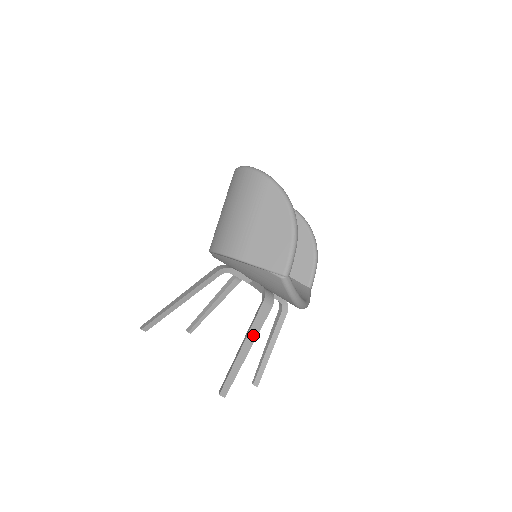
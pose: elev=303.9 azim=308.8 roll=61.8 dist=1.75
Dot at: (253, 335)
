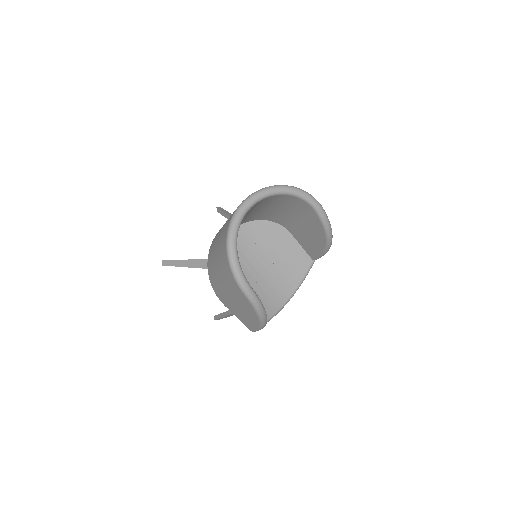
Dot at: occluded
